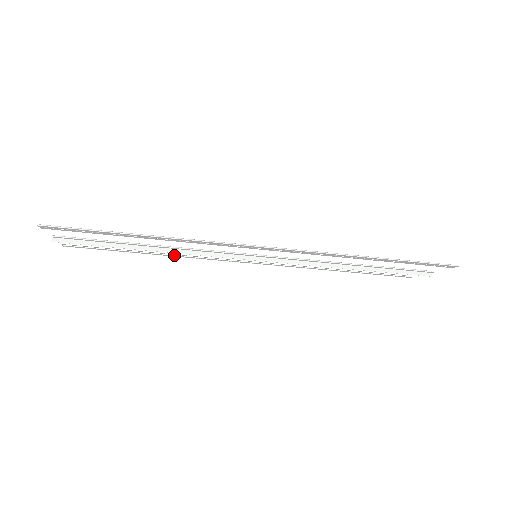
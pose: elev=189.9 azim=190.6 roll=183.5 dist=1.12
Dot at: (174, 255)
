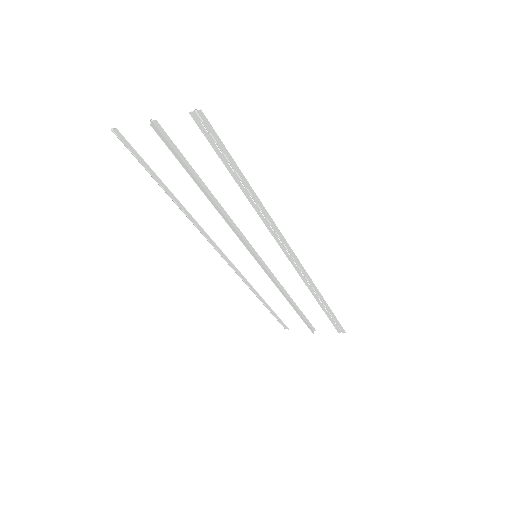
Dot at: (189, 213)
